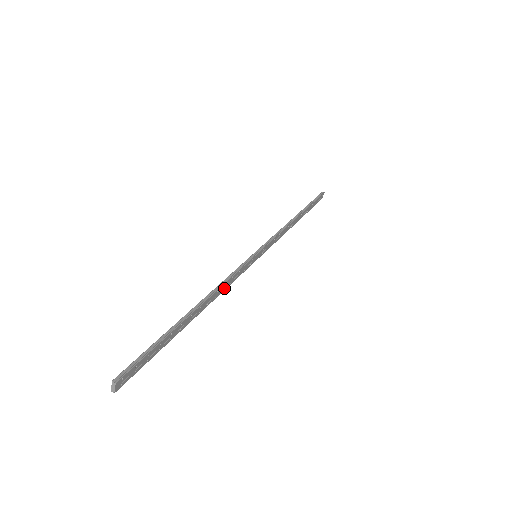
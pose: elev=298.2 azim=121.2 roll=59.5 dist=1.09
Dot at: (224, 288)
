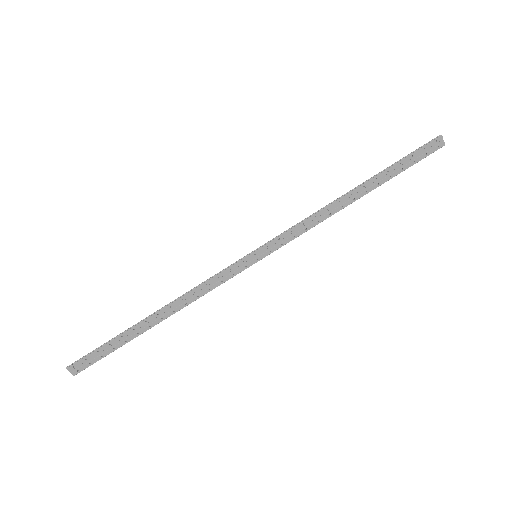
Dot at: (198, 295)
